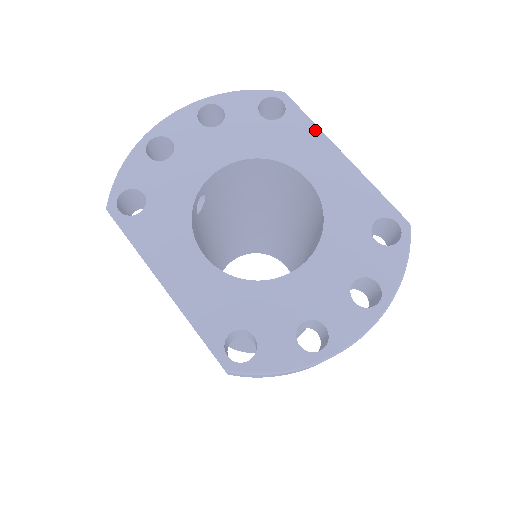
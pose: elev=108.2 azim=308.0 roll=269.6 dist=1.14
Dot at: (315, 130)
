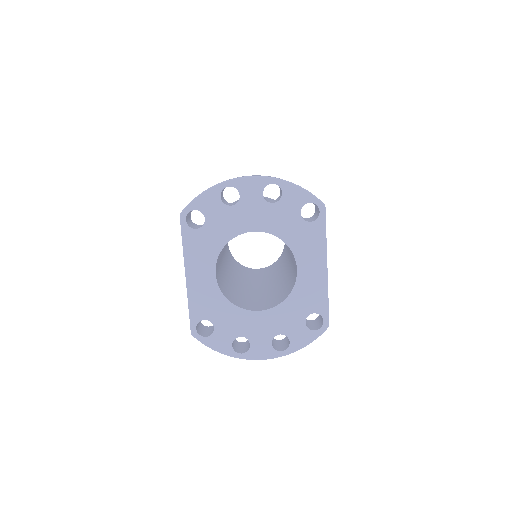
Dot at: (323, 243)
